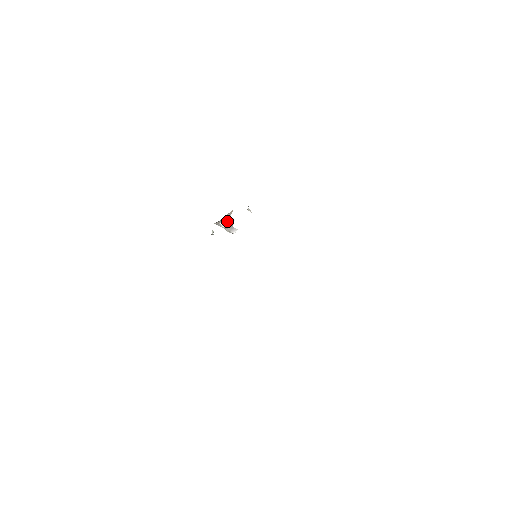
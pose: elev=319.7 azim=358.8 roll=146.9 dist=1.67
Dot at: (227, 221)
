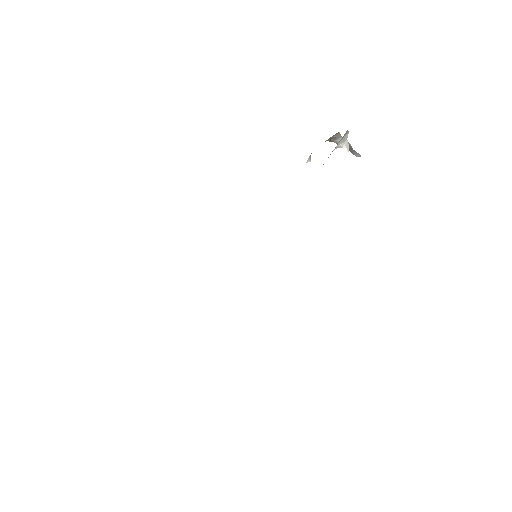
Dot at: occluded
